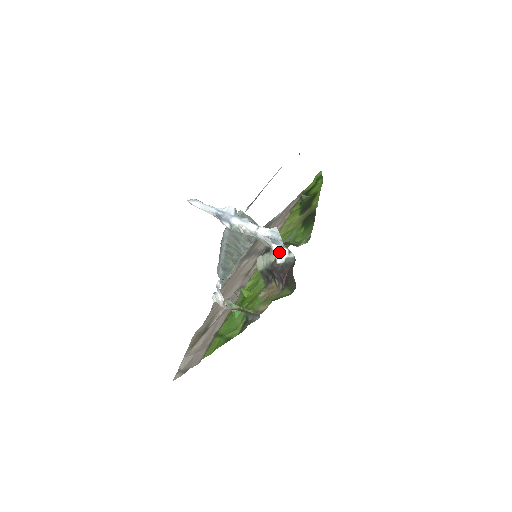
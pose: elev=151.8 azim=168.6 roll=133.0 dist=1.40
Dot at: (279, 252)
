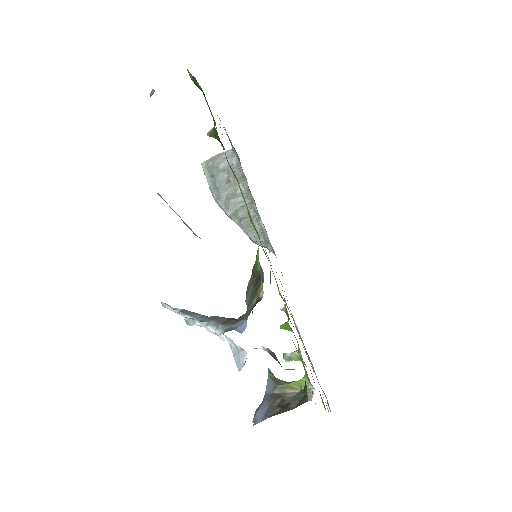
Dot at: occluded
